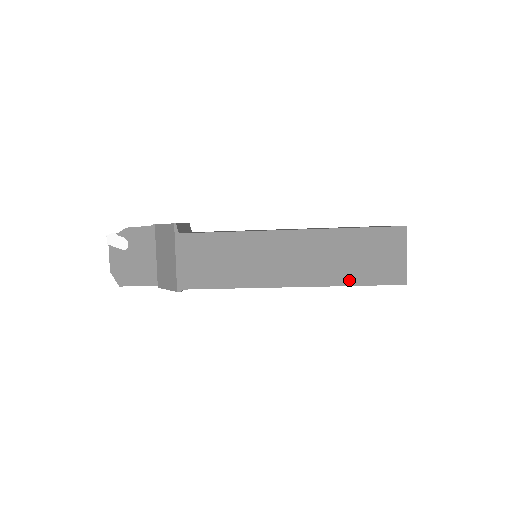
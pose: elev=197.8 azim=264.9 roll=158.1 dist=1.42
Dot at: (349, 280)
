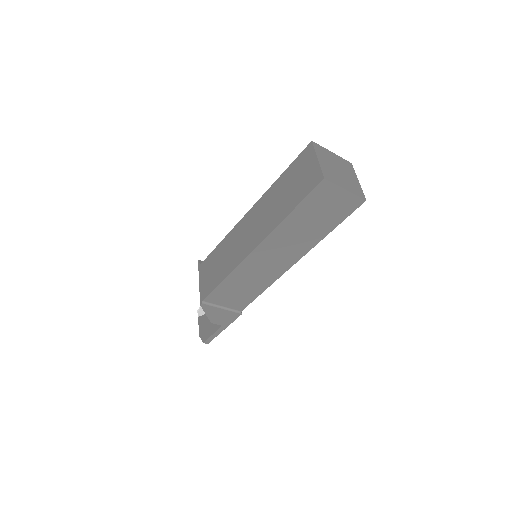
Dot at: (286, 212)
